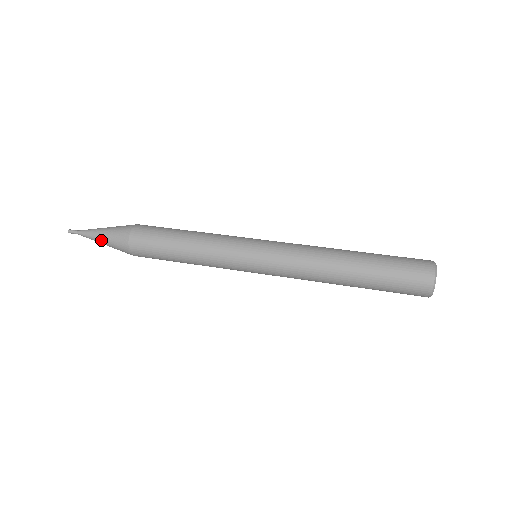
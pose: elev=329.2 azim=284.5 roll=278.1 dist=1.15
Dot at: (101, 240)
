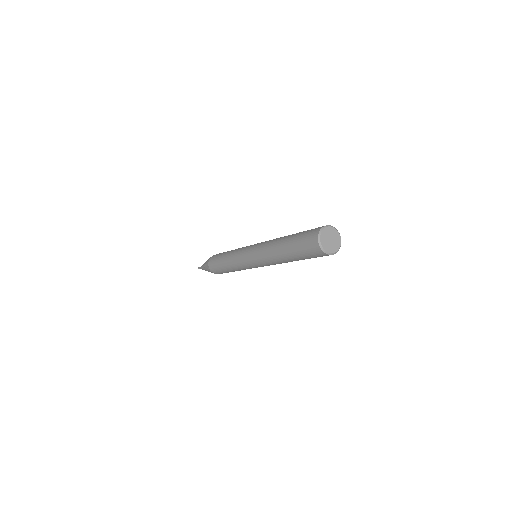
Dot at: (204, 264)
